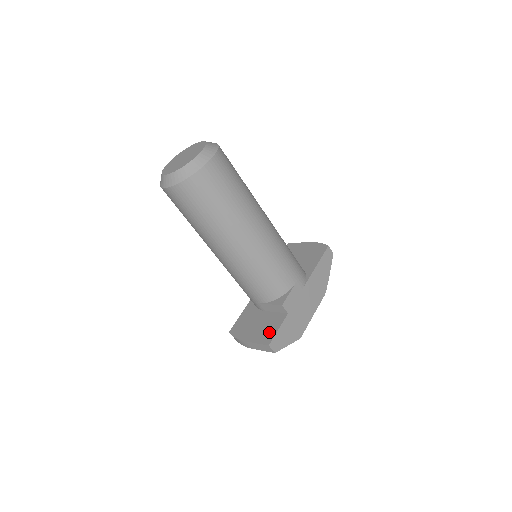
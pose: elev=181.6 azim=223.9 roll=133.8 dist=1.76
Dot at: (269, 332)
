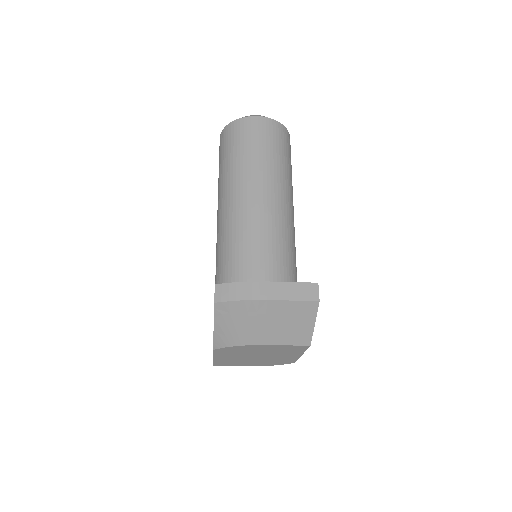
Dot at: occluded
